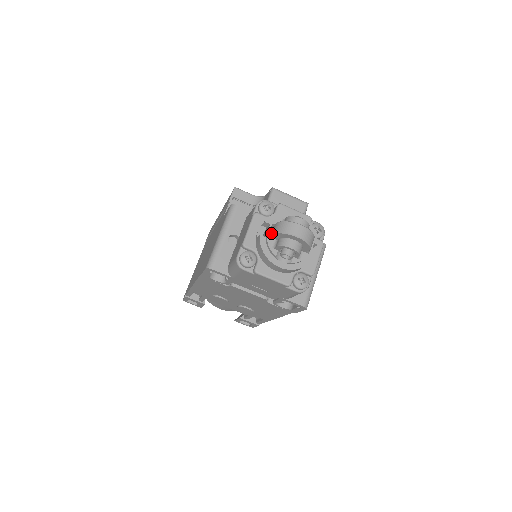
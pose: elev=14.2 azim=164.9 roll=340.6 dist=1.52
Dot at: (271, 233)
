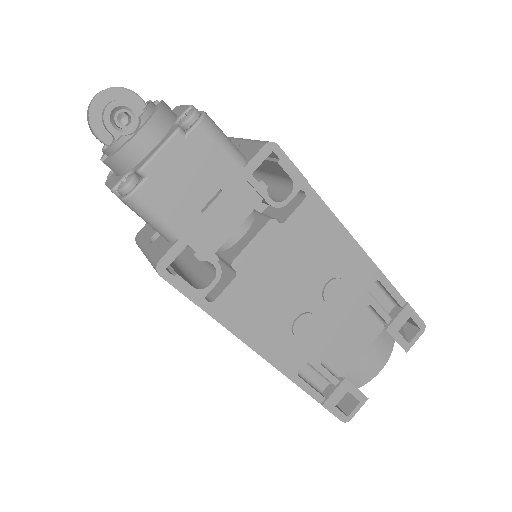
Dot at: occluded
